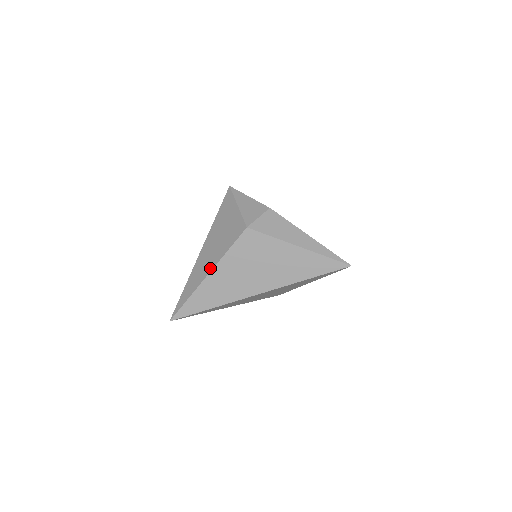
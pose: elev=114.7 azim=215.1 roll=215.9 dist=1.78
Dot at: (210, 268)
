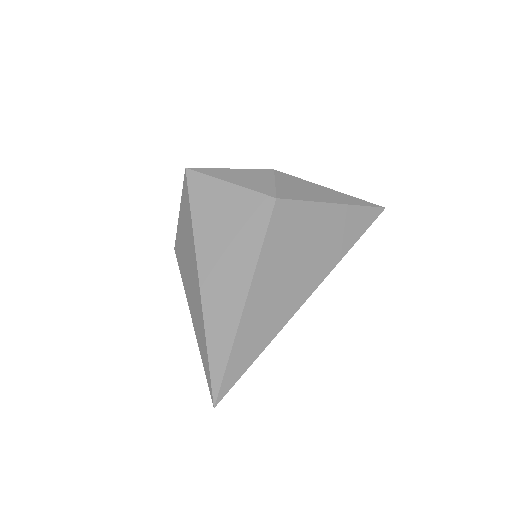
Dot at: (244, 285)
